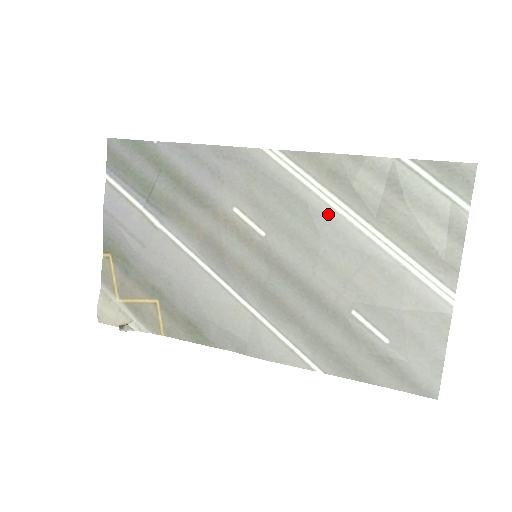
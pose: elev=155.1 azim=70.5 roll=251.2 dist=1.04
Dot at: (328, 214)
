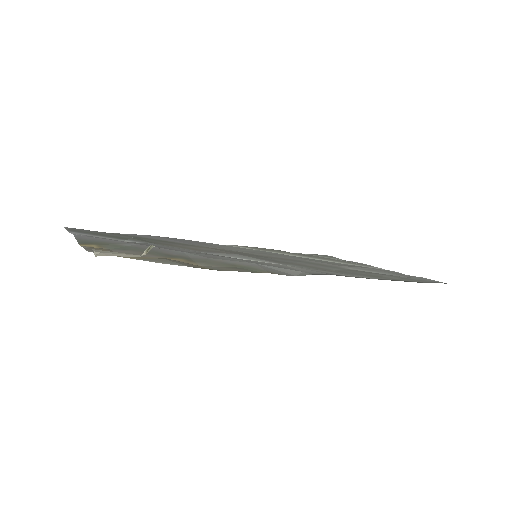
Dot at: occluded
